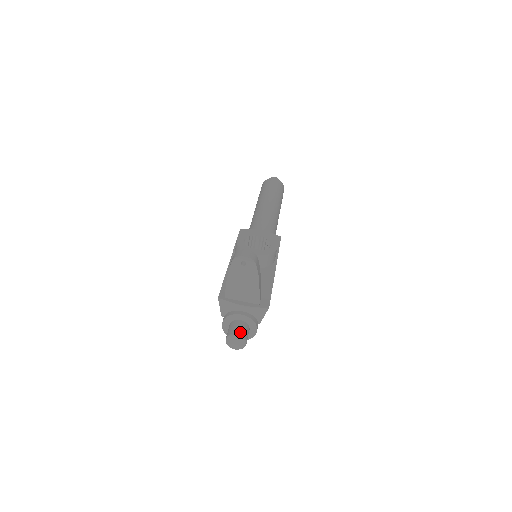
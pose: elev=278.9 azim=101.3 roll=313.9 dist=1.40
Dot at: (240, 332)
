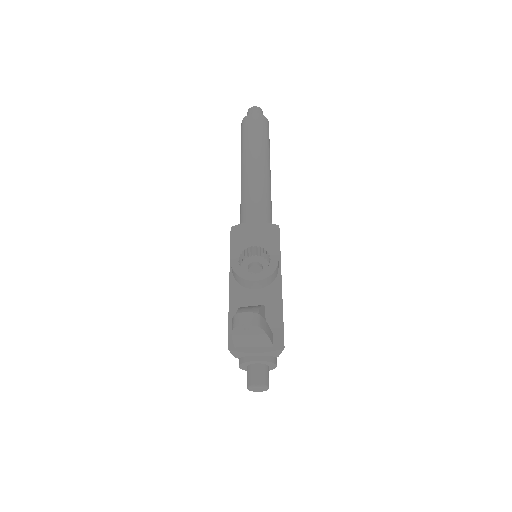
Dot at: (260, 381)
